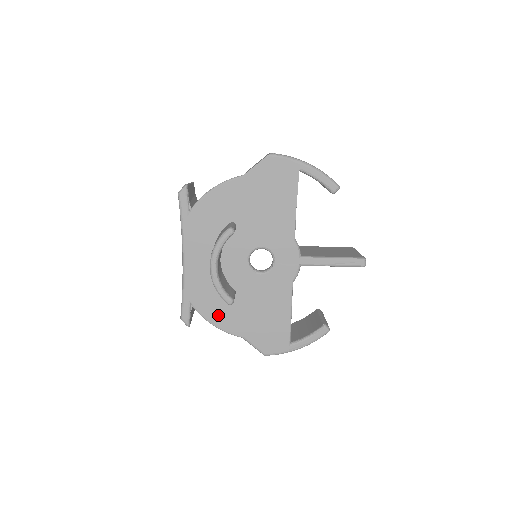
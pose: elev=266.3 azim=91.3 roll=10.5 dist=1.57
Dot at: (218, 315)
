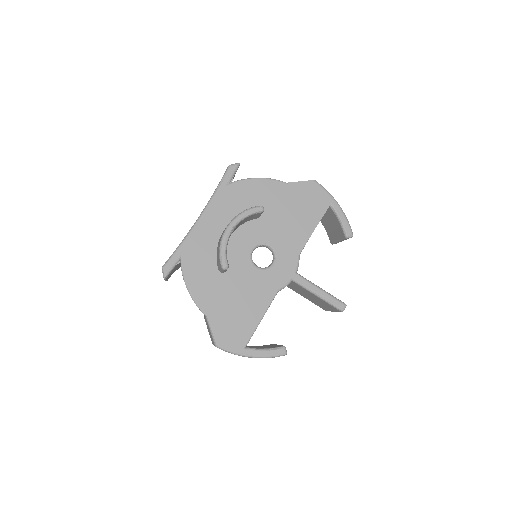
Dot at: (198, 282)
